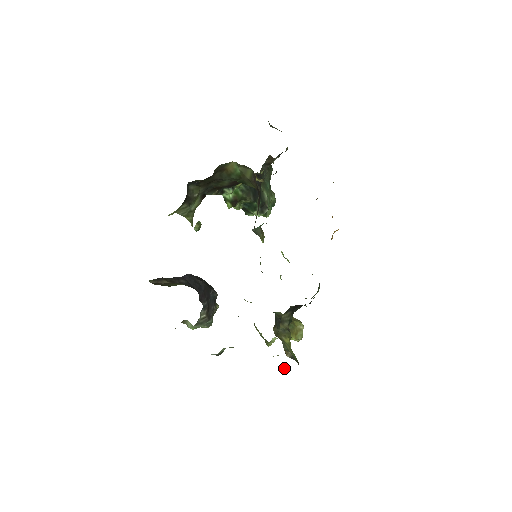
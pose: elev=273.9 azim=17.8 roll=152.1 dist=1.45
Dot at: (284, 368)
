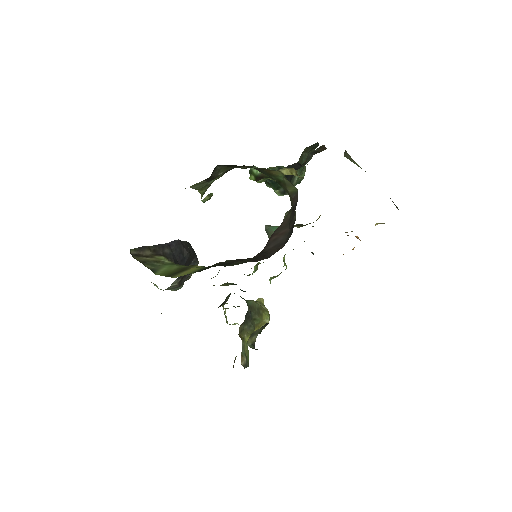
Dot at: (233, 366)
